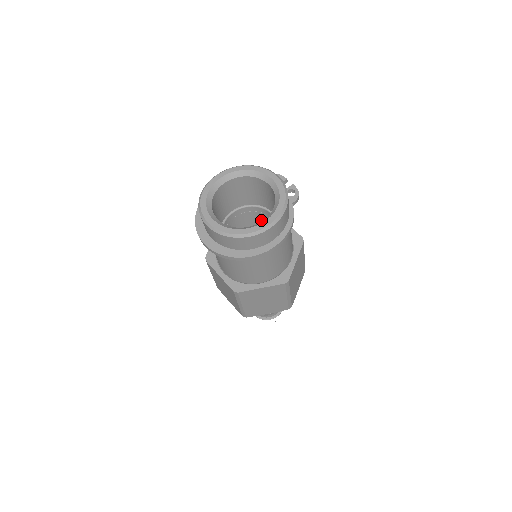
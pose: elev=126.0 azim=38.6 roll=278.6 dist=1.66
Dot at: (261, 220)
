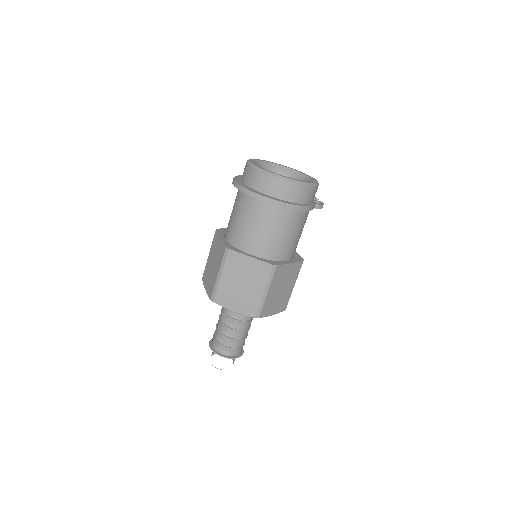
Dot at: occluded
